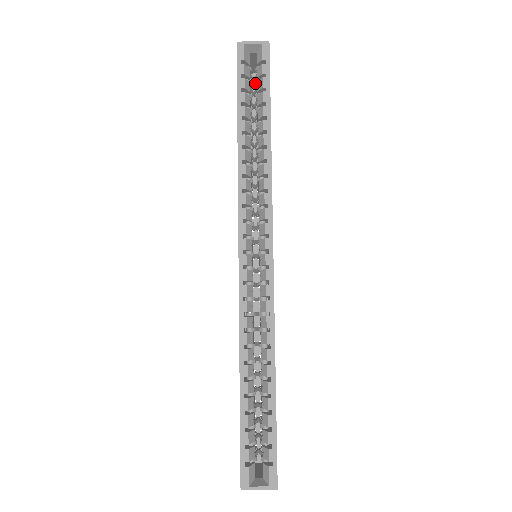
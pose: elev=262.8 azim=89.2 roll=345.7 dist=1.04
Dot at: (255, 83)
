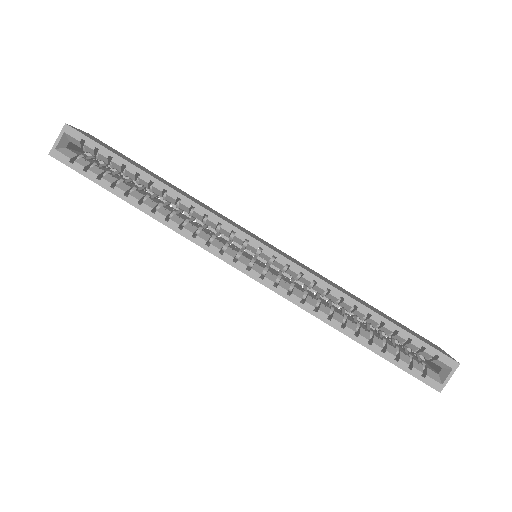
Dot at: occluded
